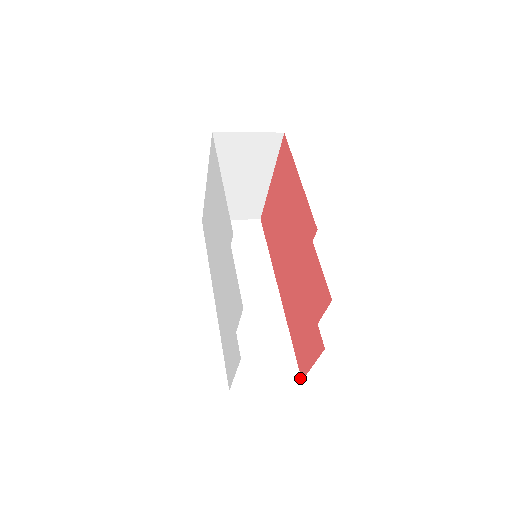
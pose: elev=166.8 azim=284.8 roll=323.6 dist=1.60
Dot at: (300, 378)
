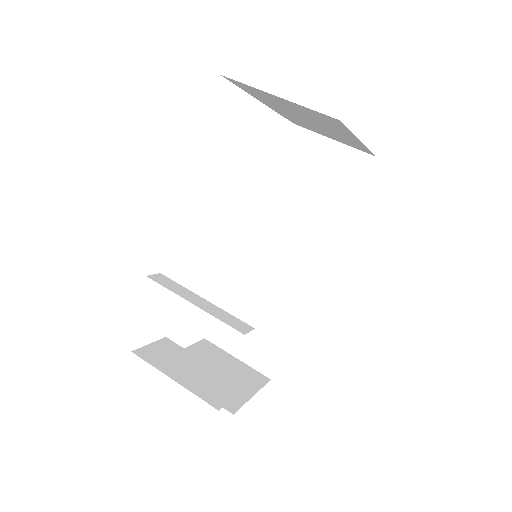
Dot at: (271, 376)
